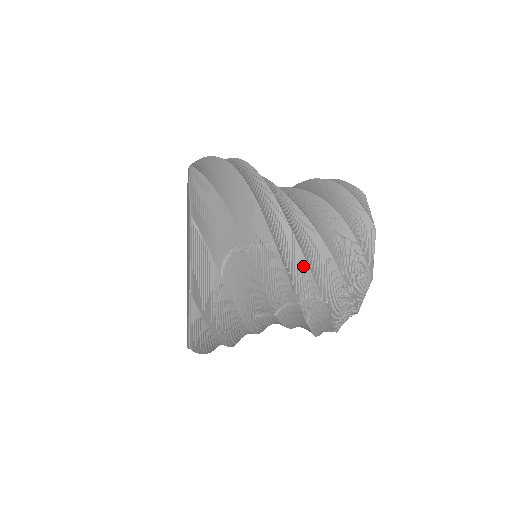
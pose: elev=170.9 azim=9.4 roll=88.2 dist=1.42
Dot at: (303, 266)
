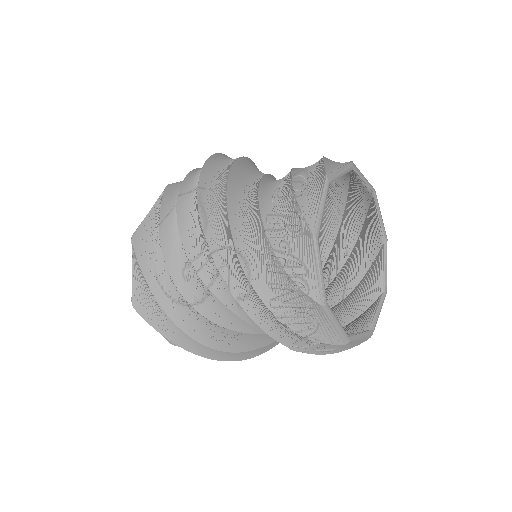
Dot at: (225, 213)
